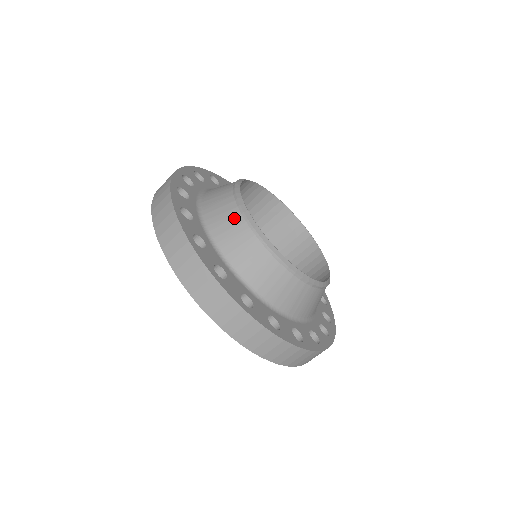
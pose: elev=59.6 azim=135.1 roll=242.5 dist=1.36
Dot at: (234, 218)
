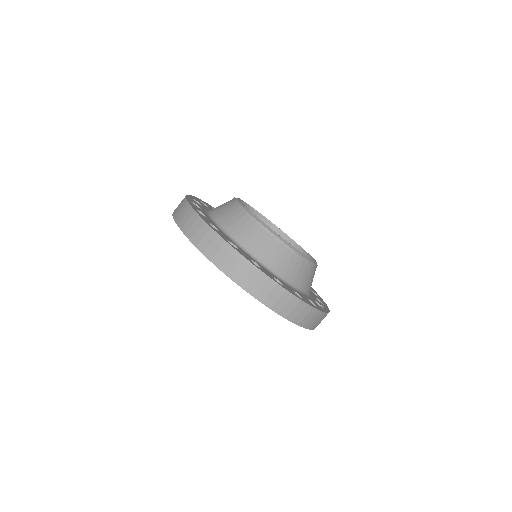
Dot at: occluded
